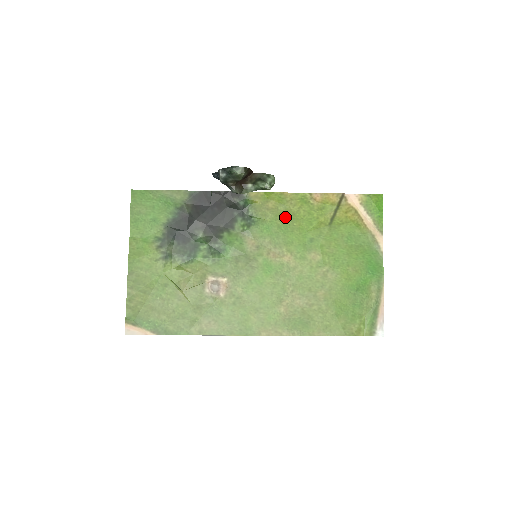
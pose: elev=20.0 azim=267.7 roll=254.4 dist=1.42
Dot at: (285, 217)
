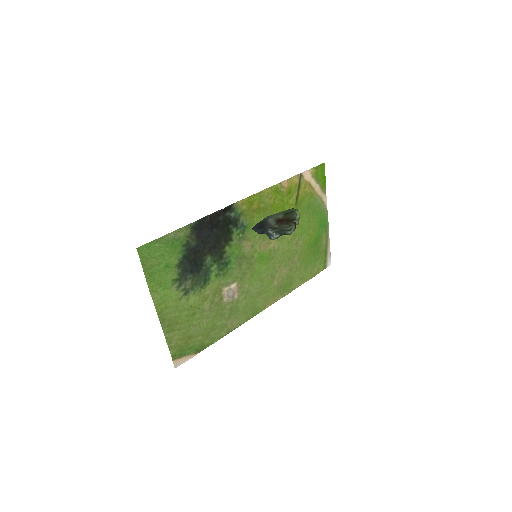
Dot at: (266, 212)
